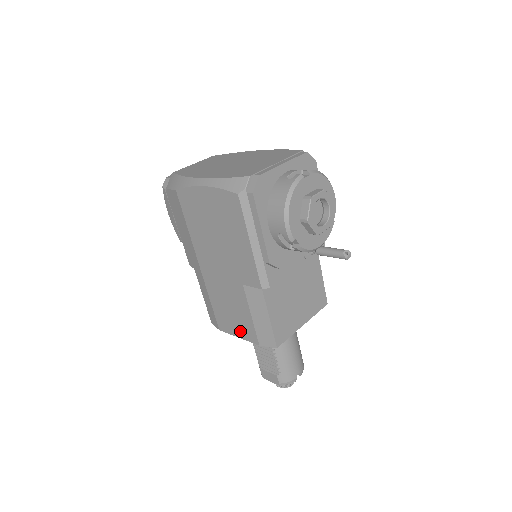
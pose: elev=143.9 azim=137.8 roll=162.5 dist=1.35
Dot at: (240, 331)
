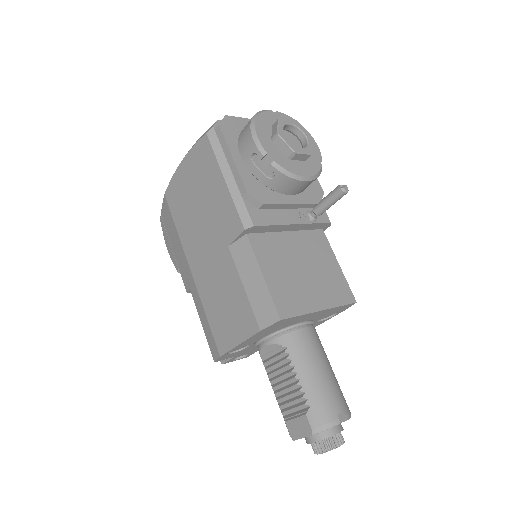
Dot at: (238, 330)
